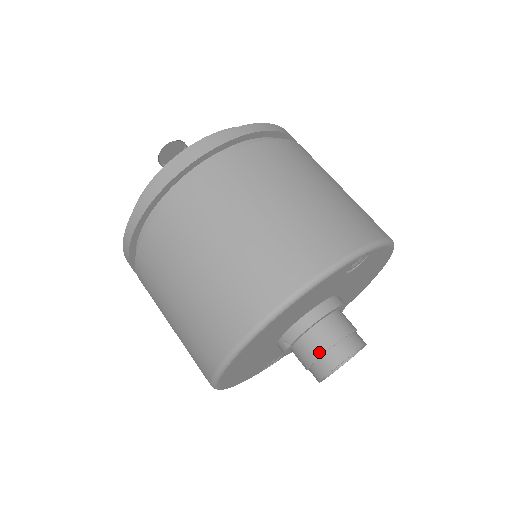
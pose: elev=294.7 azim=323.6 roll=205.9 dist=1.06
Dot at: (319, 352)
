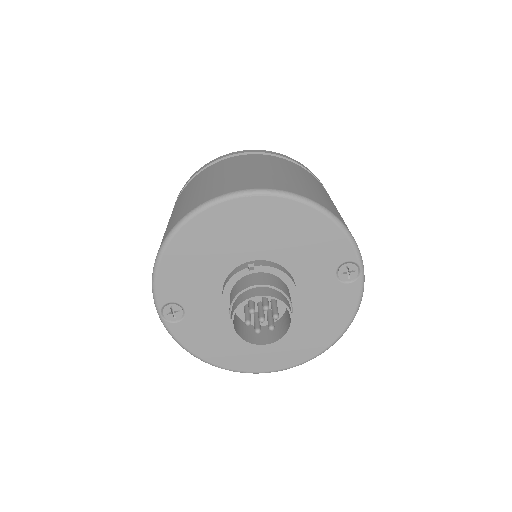
Dot at: (270, 284)
